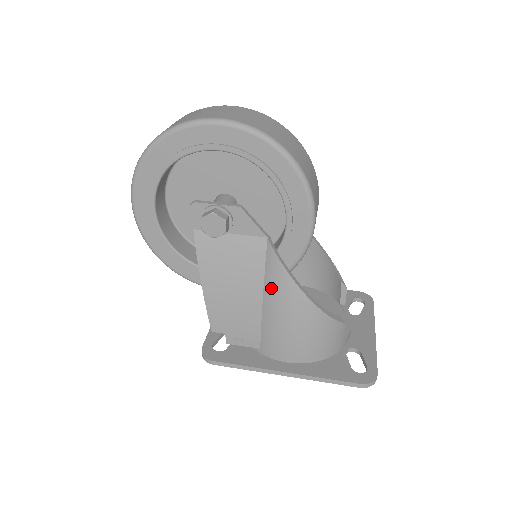
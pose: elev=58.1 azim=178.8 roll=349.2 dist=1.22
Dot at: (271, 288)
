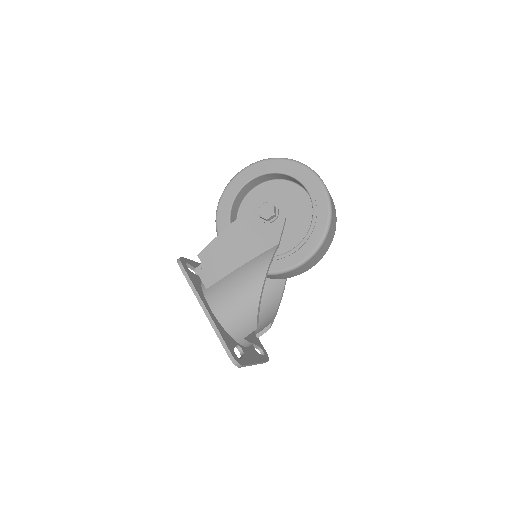
Dot at: (252, 264)
